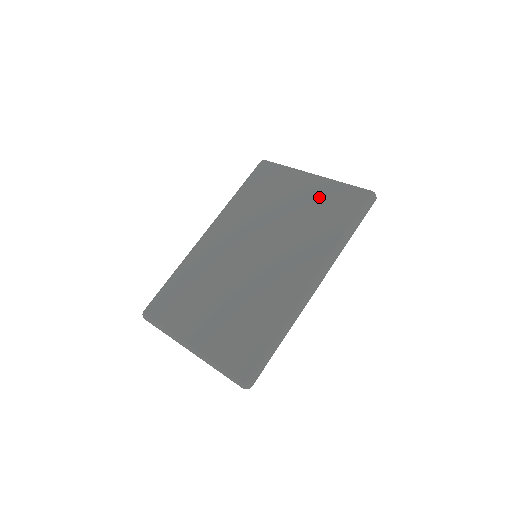
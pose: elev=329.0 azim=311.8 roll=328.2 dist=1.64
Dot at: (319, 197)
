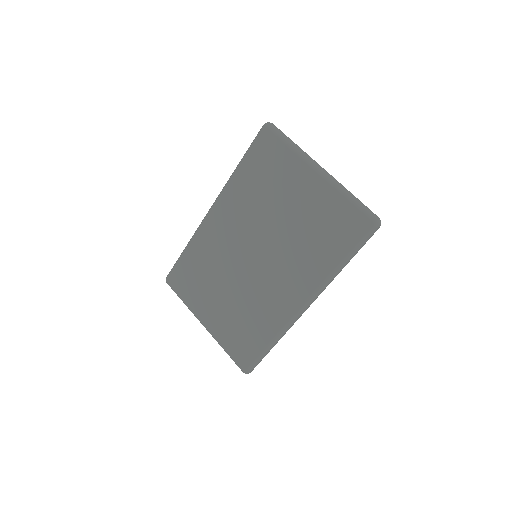
Dot at: (320, 208)
